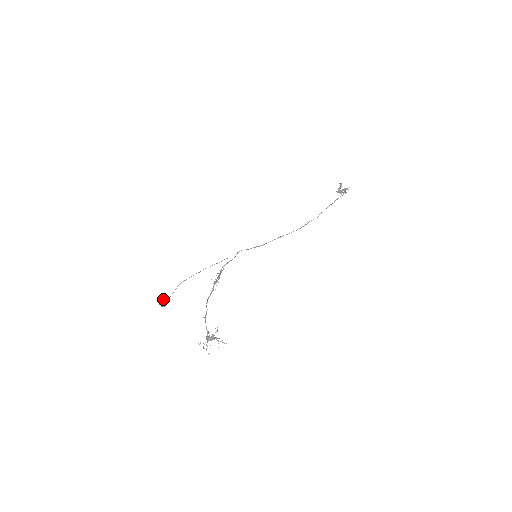
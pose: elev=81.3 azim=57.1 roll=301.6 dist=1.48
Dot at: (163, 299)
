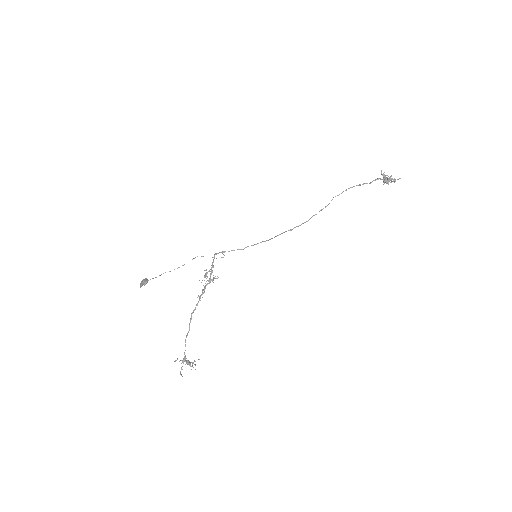
Dot at: (145, 282)
